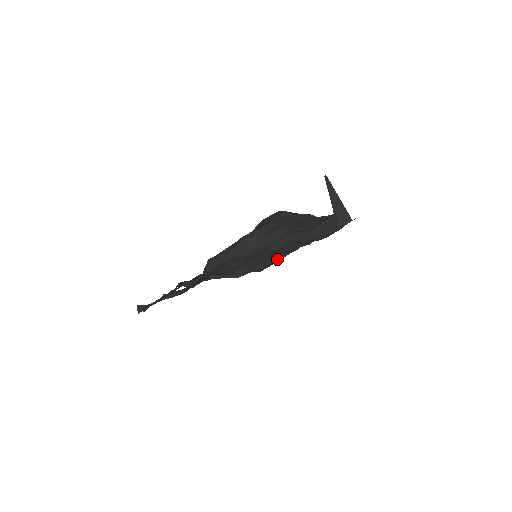
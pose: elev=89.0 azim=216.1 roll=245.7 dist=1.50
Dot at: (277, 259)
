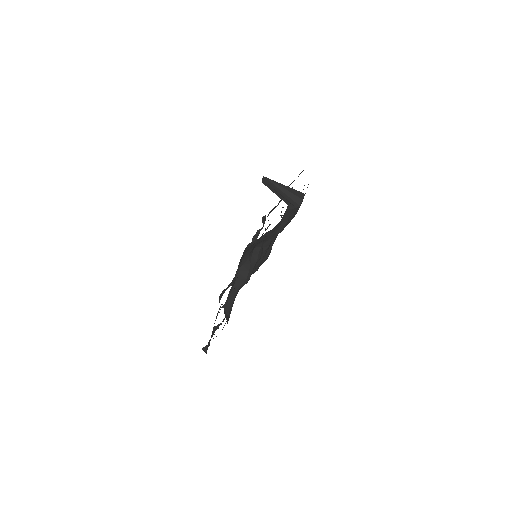
Dot at: (273, 242)
